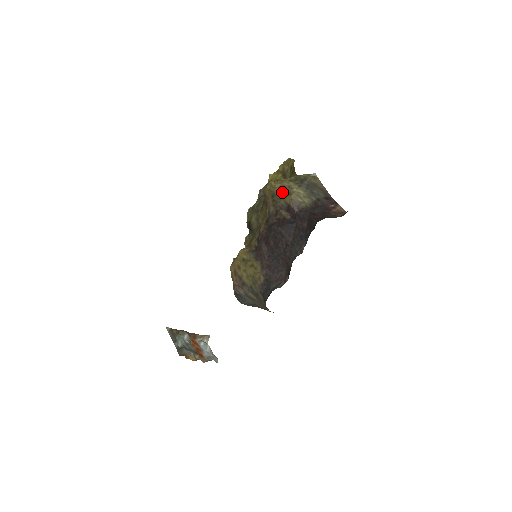
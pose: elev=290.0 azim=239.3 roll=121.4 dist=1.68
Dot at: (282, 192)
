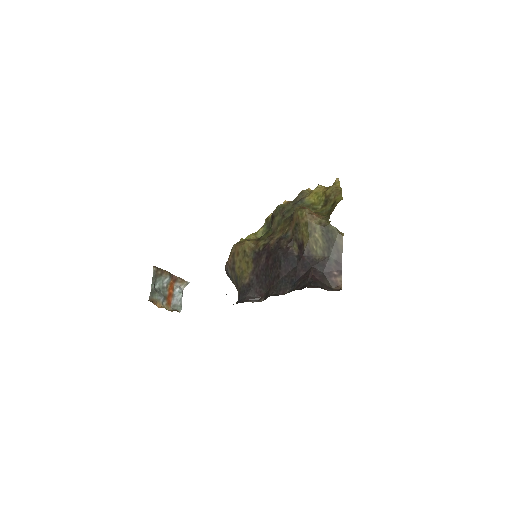
Dot at: (305, 228)
